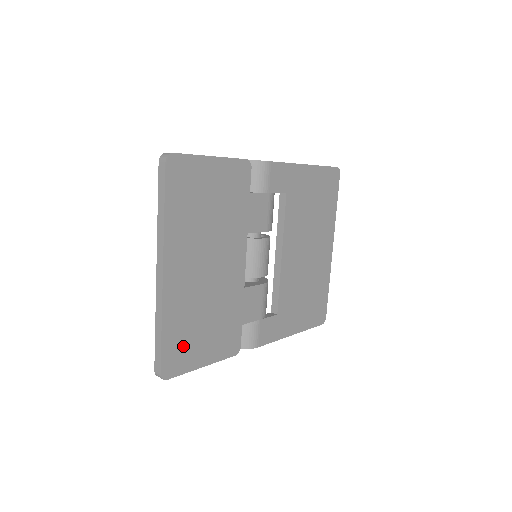
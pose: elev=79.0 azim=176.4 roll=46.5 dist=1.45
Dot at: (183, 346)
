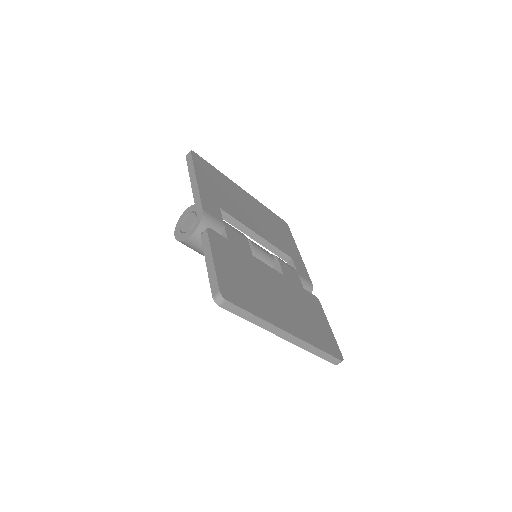
Dot at: (324, 338)
